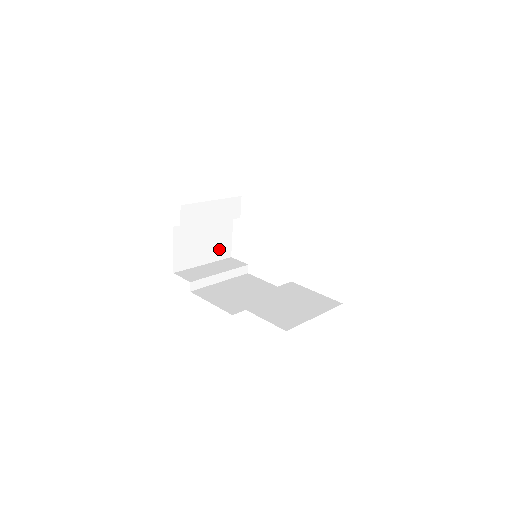
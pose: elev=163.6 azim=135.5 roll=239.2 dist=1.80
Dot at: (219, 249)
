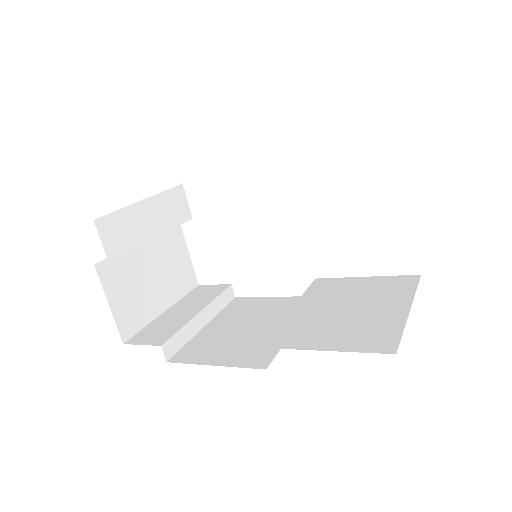
Dot at: (178, 279)
